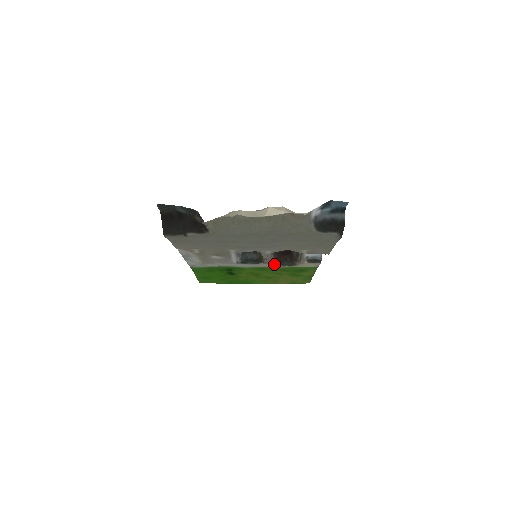
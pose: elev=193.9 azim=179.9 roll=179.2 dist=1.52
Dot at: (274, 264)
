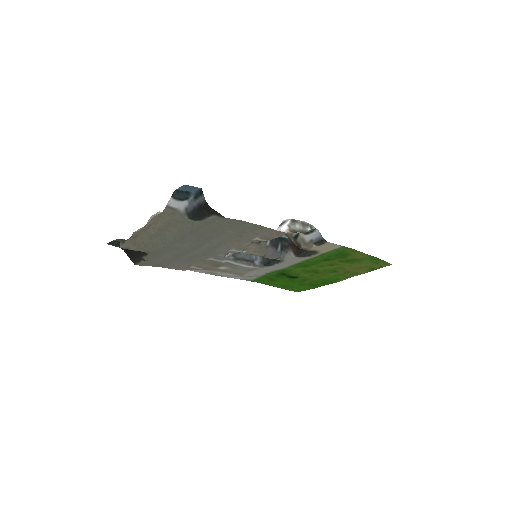
Dot at: (298, 257)
